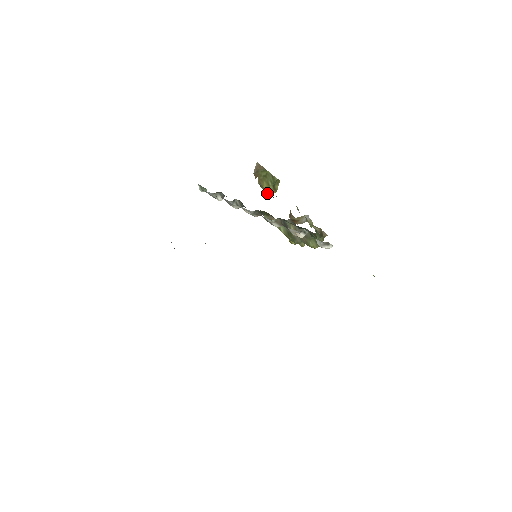
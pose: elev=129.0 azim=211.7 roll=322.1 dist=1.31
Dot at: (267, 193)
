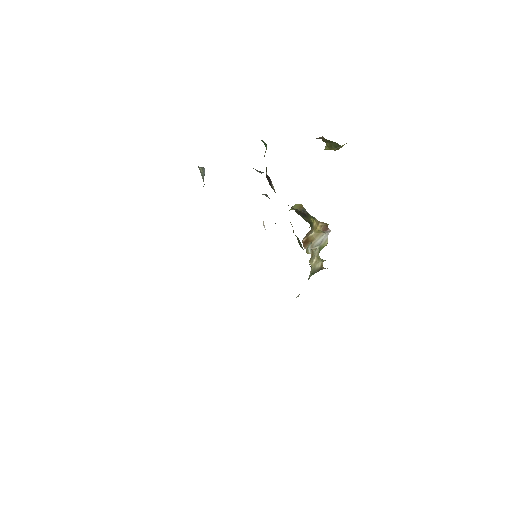
Dot at: (329, 148)
